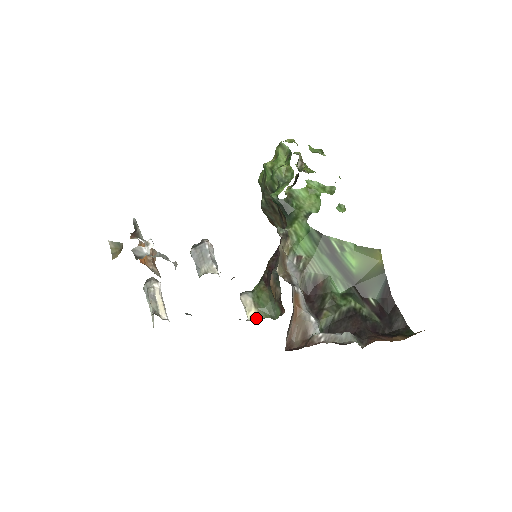
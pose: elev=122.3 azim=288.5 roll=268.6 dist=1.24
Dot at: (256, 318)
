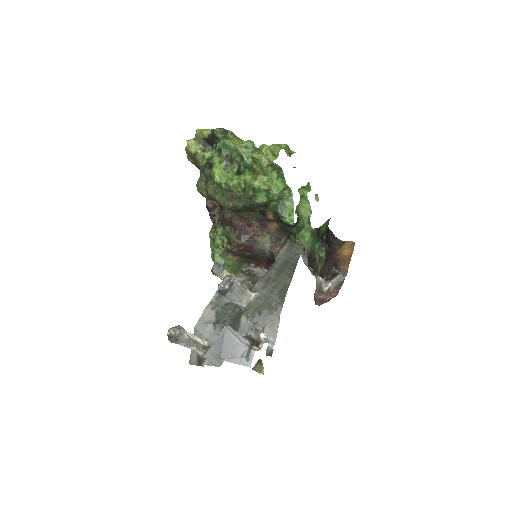
Dot at: occluded
